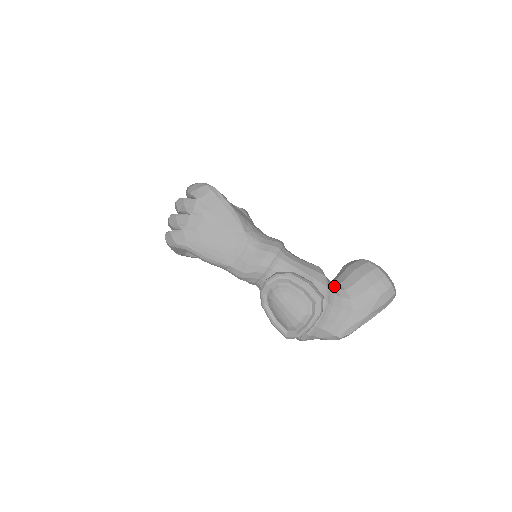
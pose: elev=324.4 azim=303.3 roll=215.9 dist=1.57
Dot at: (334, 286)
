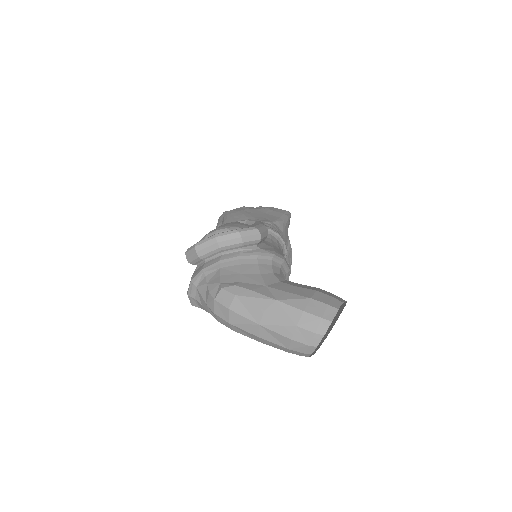
Dot at: (281, 273)
